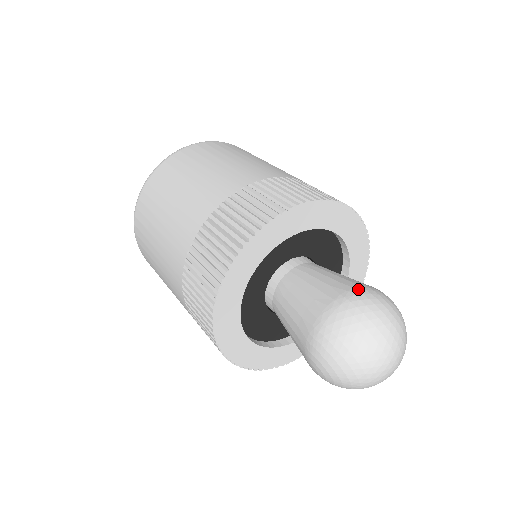
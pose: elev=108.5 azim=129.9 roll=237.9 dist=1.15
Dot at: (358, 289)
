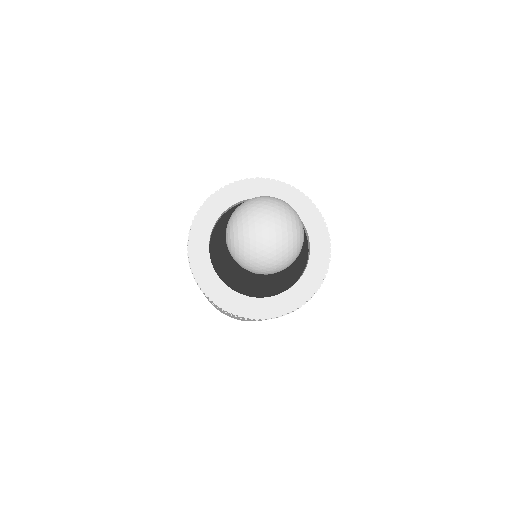
Dot at: occluded
